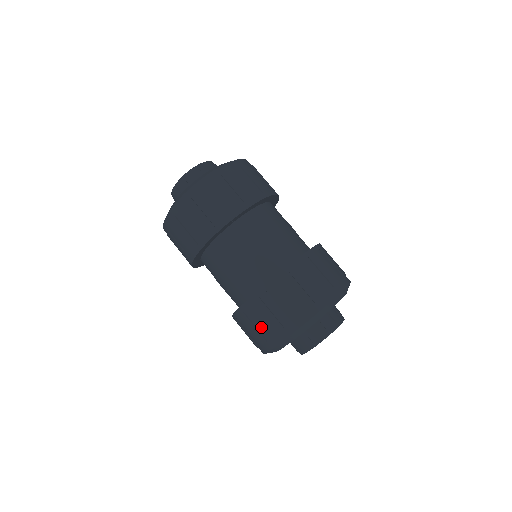
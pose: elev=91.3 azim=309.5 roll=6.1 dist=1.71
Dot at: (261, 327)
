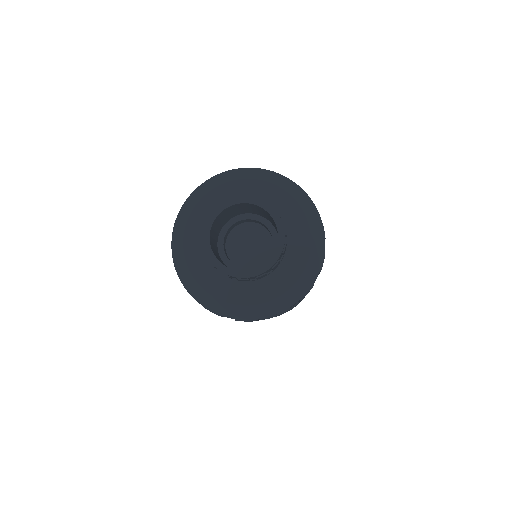
Dot at: occluded
